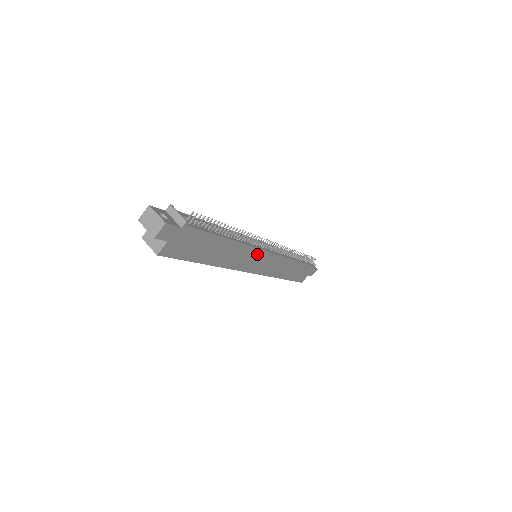
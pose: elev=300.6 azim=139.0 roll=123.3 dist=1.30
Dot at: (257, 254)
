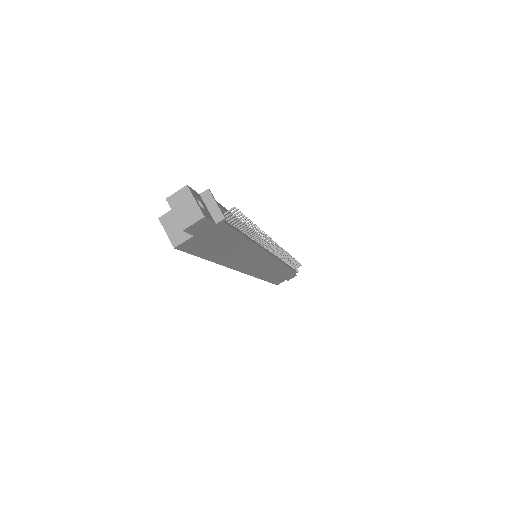
Dot at: (262, 257)
